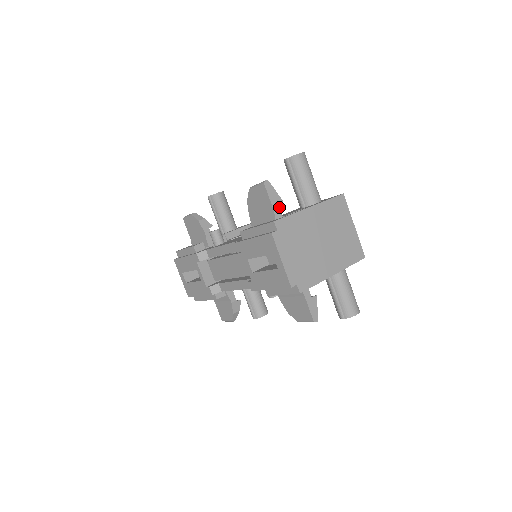
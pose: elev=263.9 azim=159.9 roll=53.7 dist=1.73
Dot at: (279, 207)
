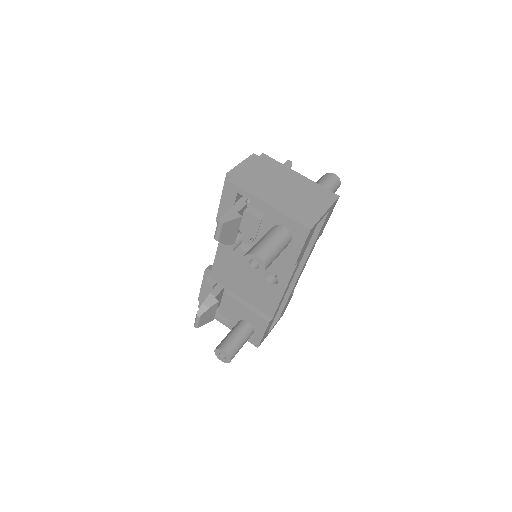
Dot at: occluded
